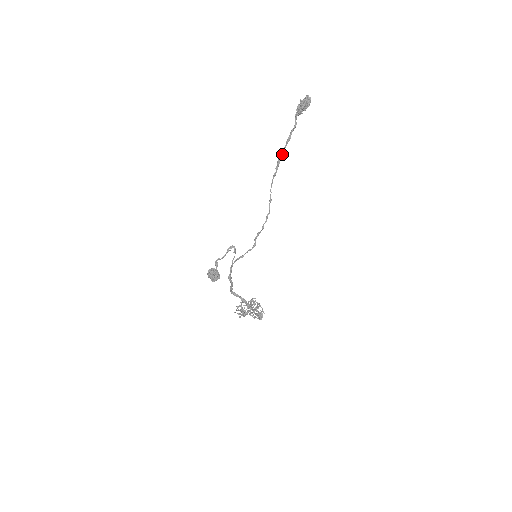
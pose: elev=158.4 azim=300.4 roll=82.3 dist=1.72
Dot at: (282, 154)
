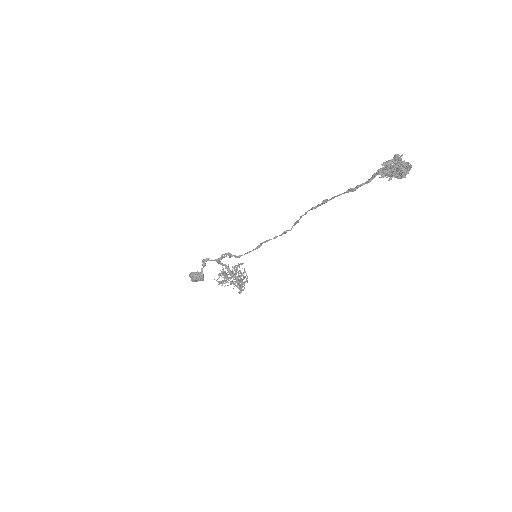
Dot at: (334, 197)
